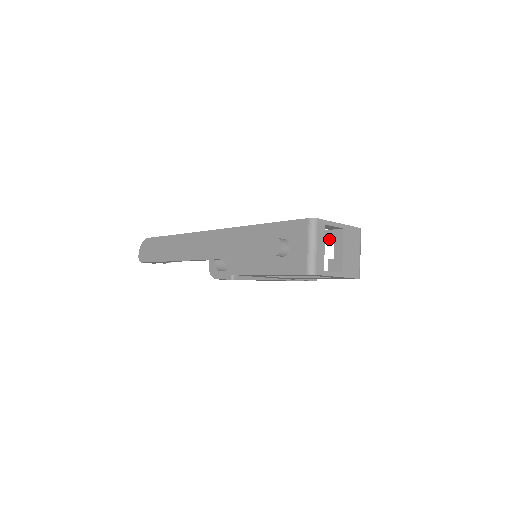
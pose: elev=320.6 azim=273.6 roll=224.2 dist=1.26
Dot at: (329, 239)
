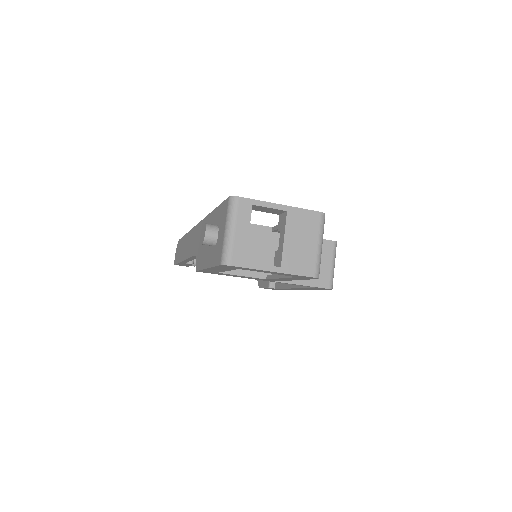
Dot at: (278, 226)
